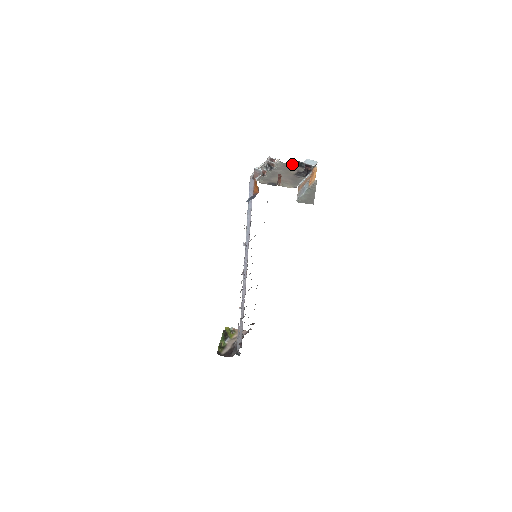
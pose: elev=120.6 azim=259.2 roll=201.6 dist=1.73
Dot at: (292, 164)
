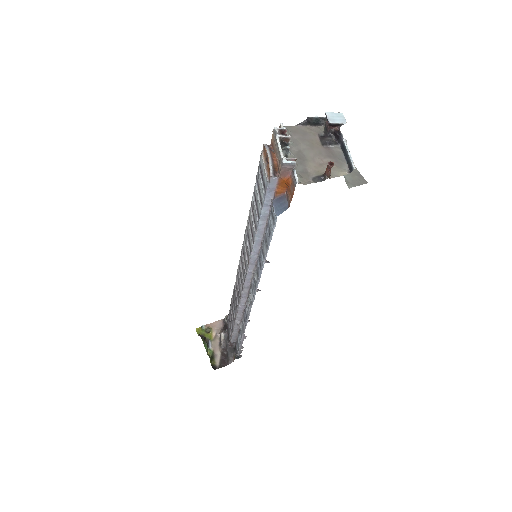
Dot at: (299, 124)
